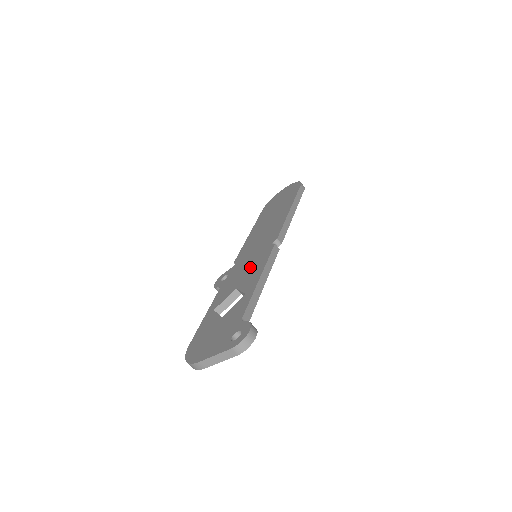
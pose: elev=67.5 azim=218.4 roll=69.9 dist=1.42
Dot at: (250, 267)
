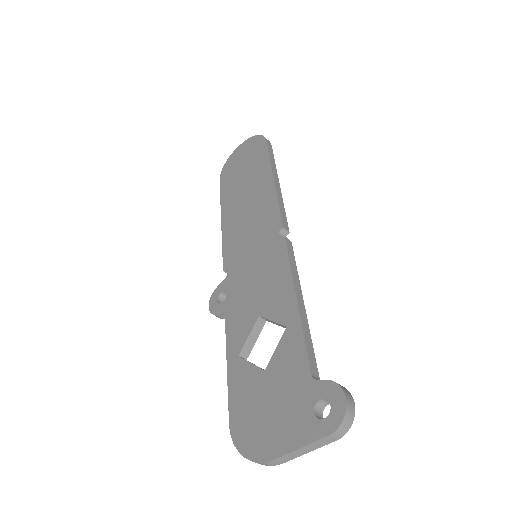
Dot at: (262, 278)
